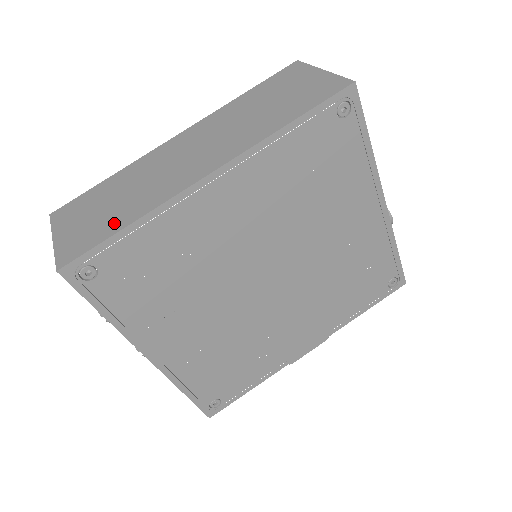
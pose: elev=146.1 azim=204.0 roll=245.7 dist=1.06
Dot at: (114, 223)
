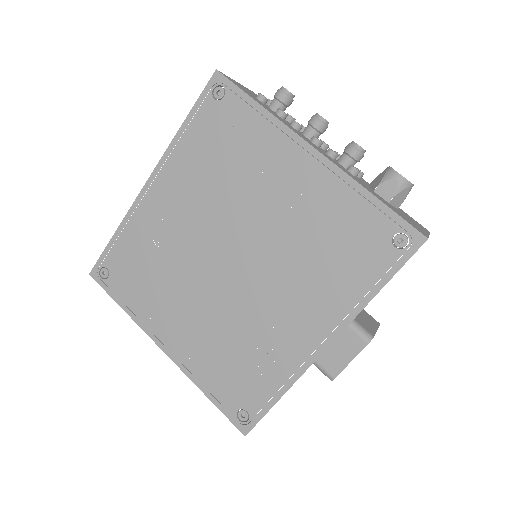
Dot at: occluded
